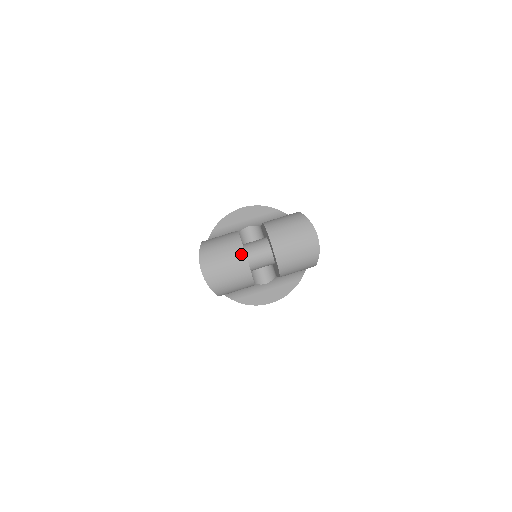
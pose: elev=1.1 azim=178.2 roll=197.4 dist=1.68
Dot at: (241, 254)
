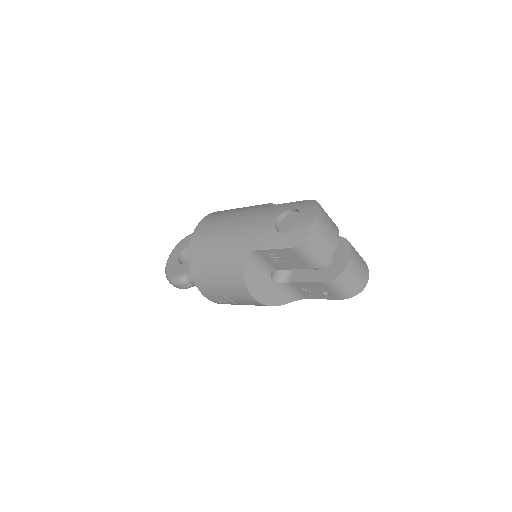
Dot at: (337, 237)
